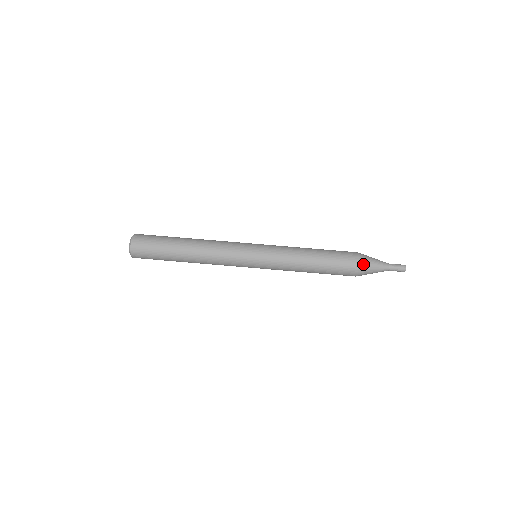
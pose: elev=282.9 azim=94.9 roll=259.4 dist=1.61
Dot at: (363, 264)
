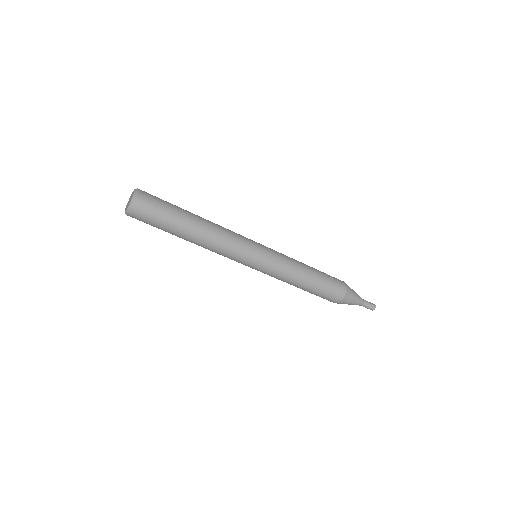
Dot at: (343, 302)
